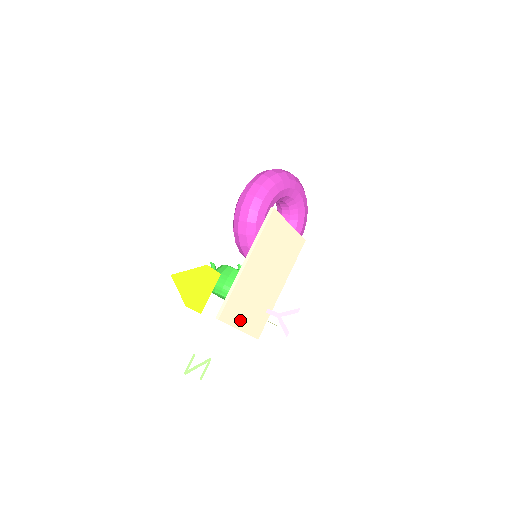
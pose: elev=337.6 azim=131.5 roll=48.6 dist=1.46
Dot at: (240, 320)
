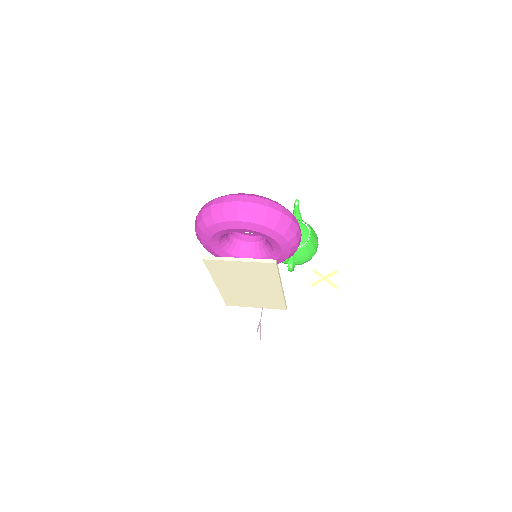
Dot at: (250, 304)
